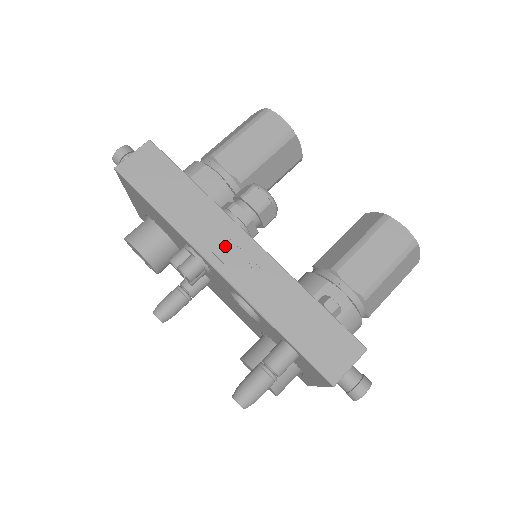
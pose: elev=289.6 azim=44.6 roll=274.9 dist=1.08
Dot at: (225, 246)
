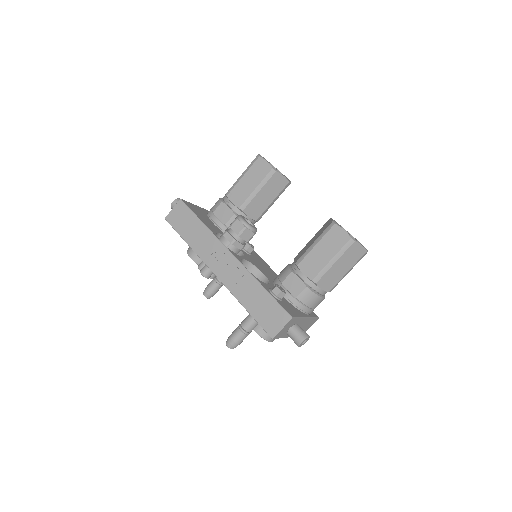
Dot at: (217, 259)
